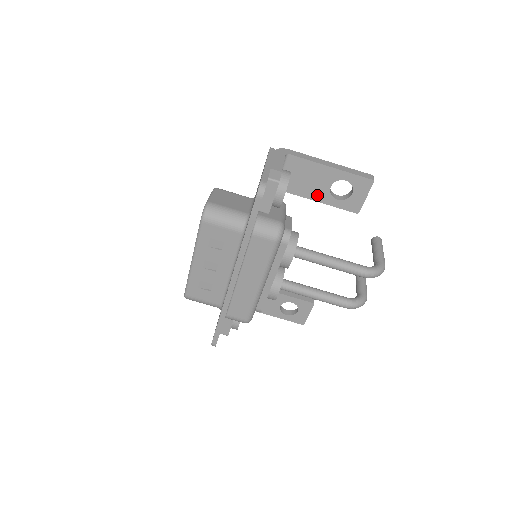
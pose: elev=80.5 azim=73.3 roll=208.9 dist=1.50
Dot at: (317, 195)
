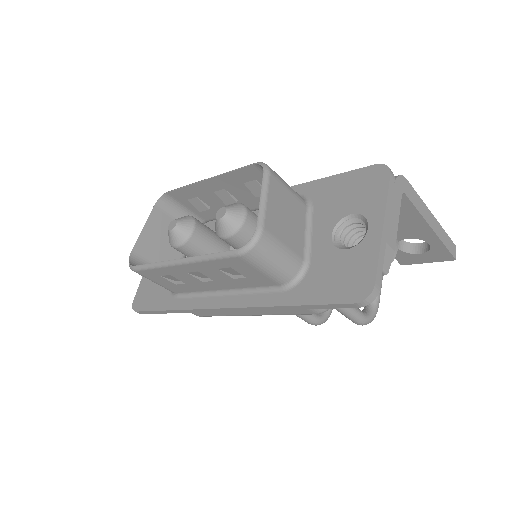
Dot at: occluded
